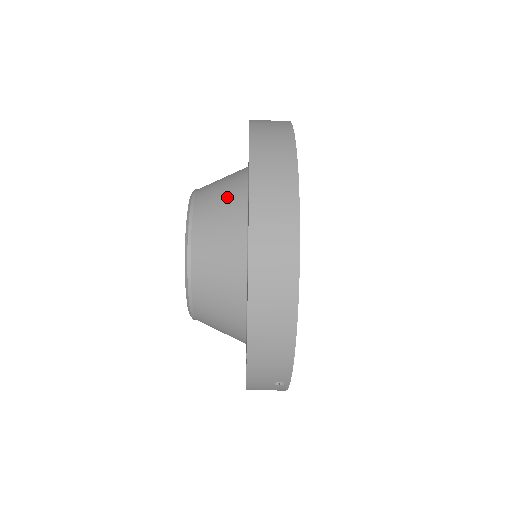
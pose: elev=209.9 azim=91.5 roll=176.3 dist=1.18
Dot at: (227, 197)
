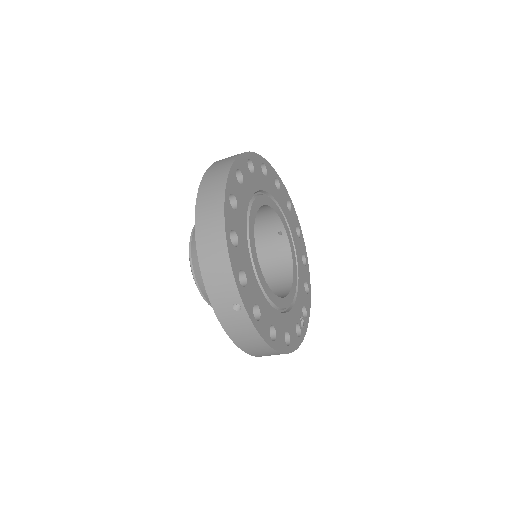
Dot at: occluded
